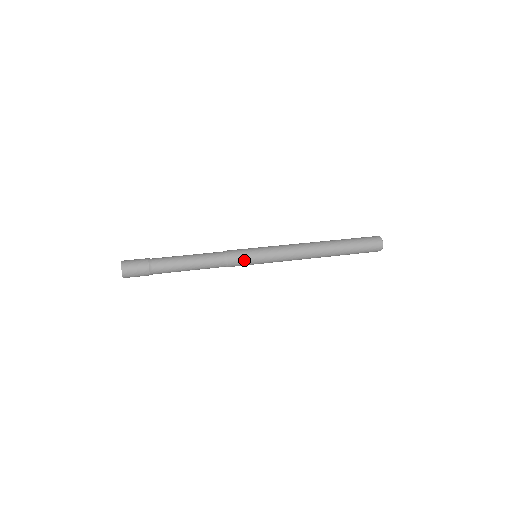
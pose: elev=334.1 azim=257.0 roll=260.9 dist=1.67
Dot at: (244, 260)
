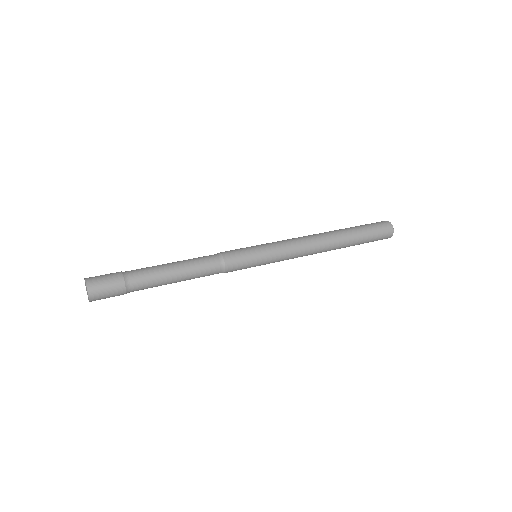
Dot at: (244, 266)
